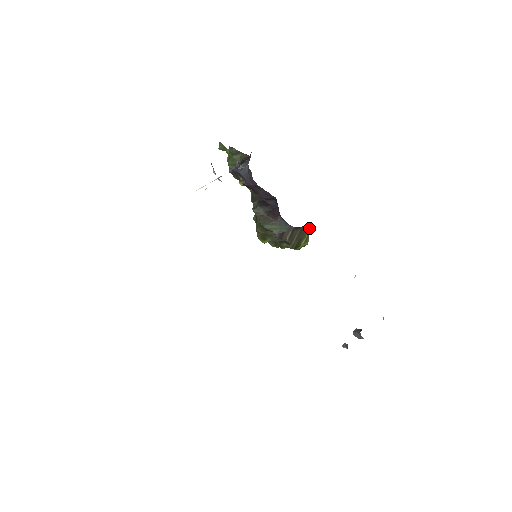
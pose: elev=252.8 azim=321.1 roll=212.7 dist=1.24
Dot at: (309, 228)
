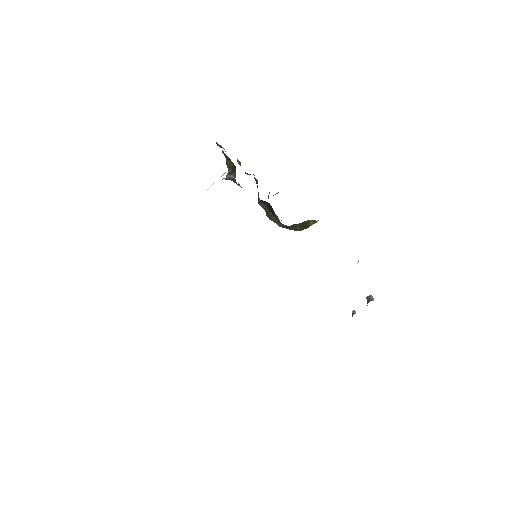
Dot at: (309, 220)
